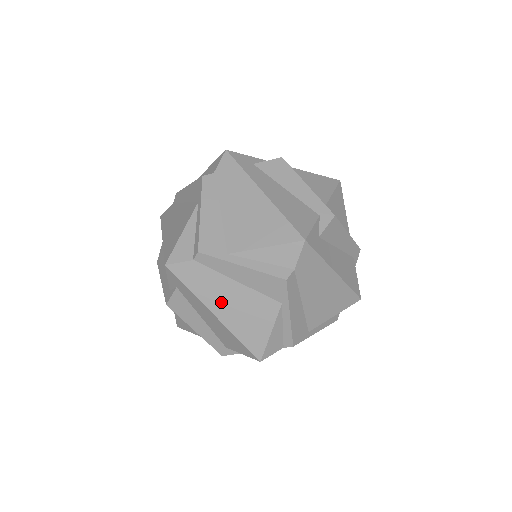
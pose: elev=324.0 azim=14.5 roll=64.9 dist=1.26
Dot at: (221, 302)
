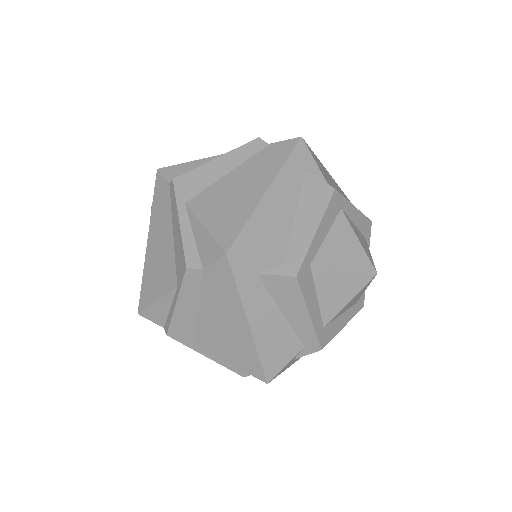
Dot at: (156, 237)
